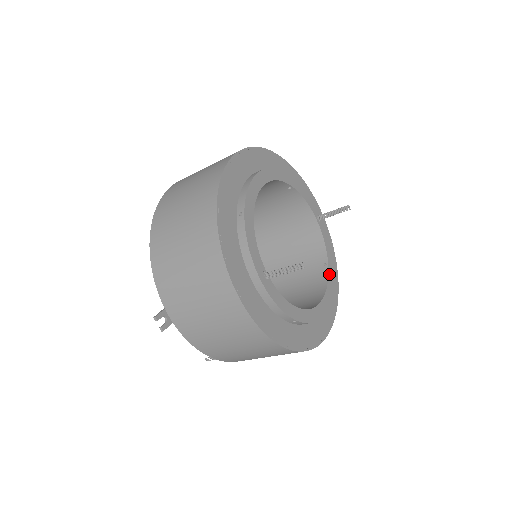
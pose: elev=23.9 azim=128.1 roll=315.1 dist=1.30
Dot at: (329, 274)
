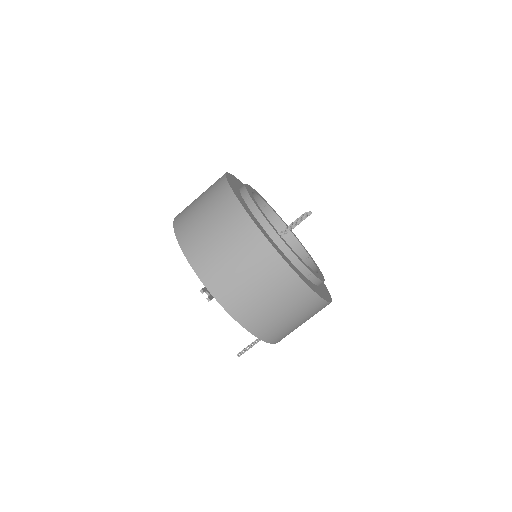
Dot at: (314, 262)
